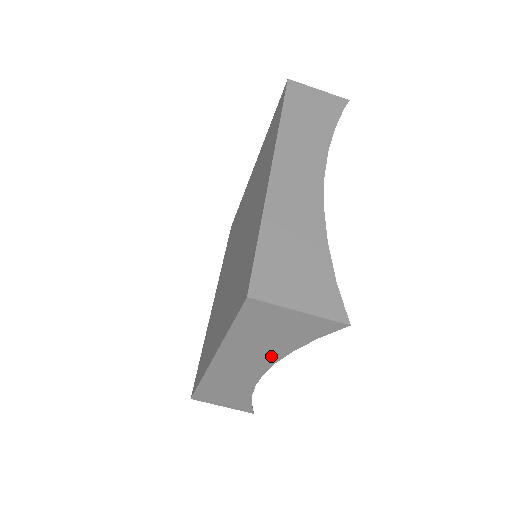
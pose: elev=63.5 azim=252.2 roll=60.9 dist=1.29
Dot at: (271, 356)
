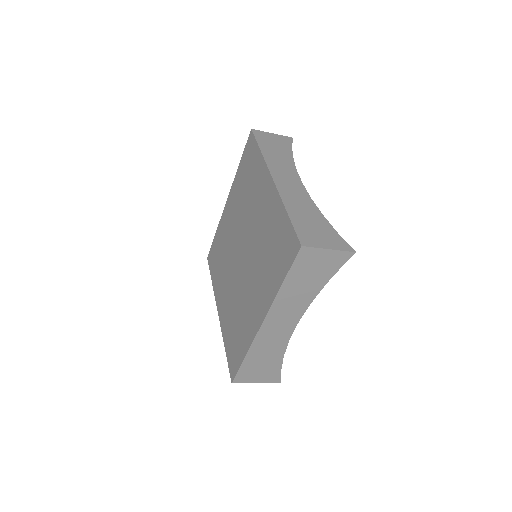
Dot at: occluded
